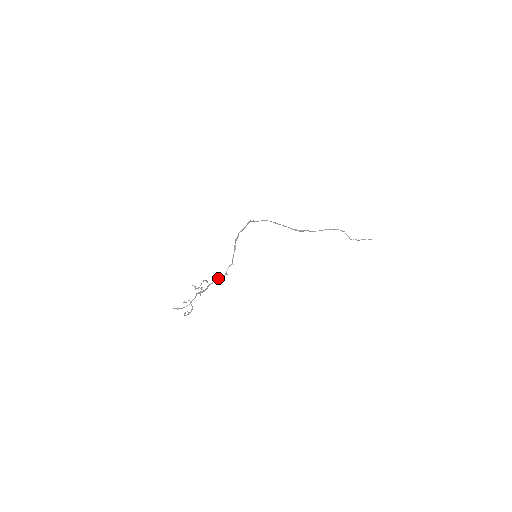
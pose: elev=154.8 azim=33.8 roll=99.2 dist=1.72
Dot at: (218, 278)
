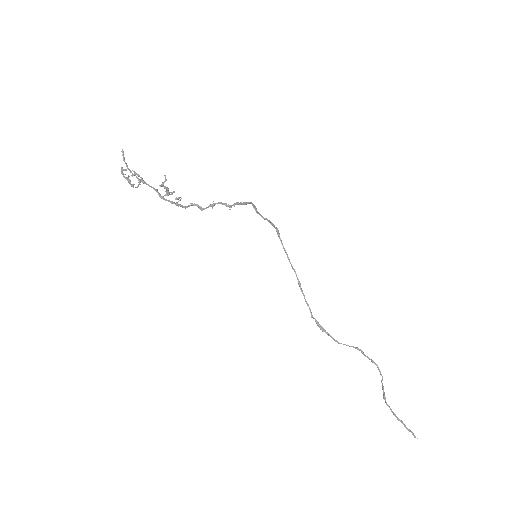
Dot at: (198, 205)
